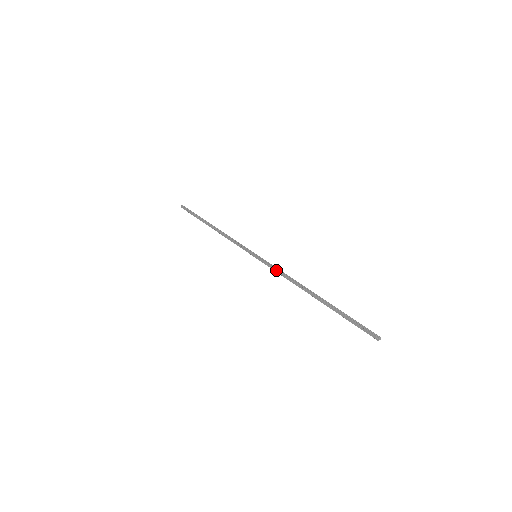
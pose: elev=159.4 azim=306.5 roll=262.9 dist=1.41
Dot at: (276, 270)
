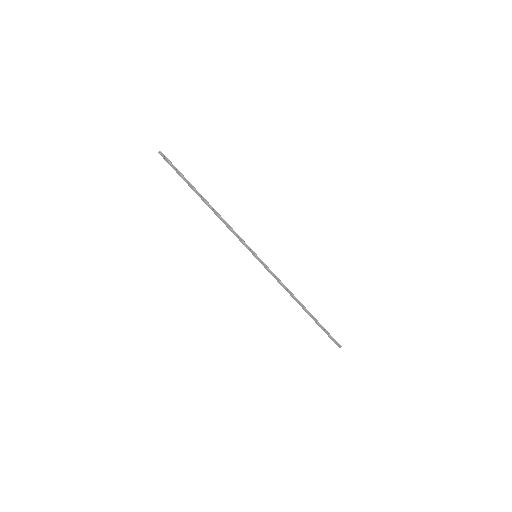
Dot at: (275, 278)
